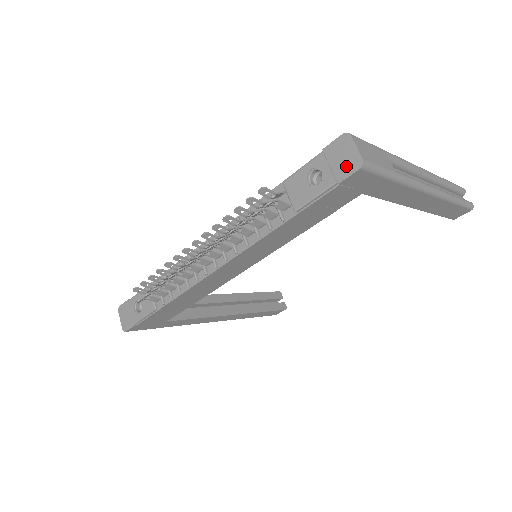
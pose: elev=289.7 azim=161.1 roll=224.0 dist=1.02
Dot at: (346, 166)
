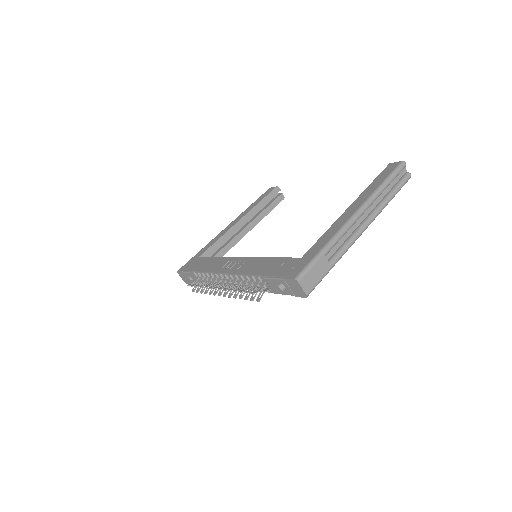
Dot at: (298, 293)
